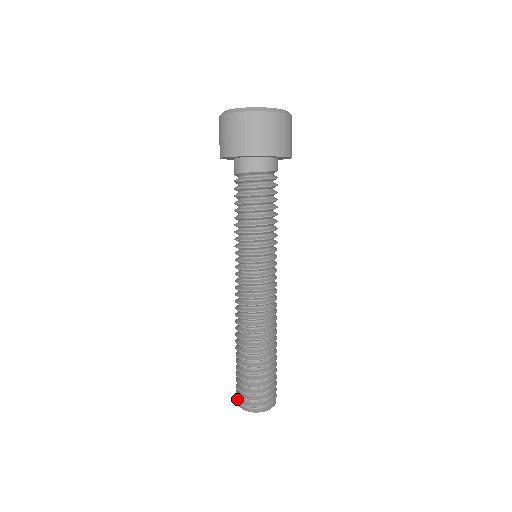
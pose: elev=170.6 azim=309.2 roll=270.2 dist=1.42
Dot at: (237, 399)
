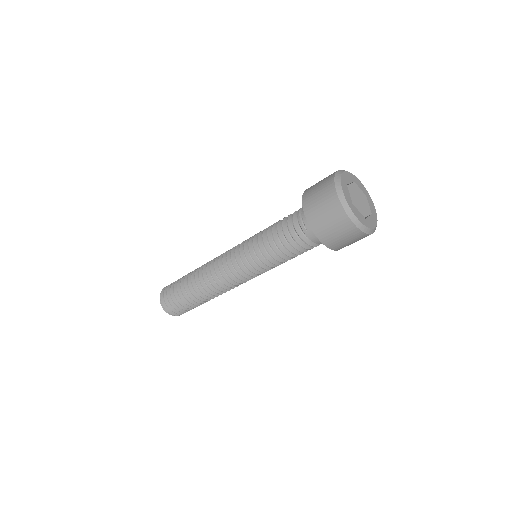
Dot at: (171, 313)
